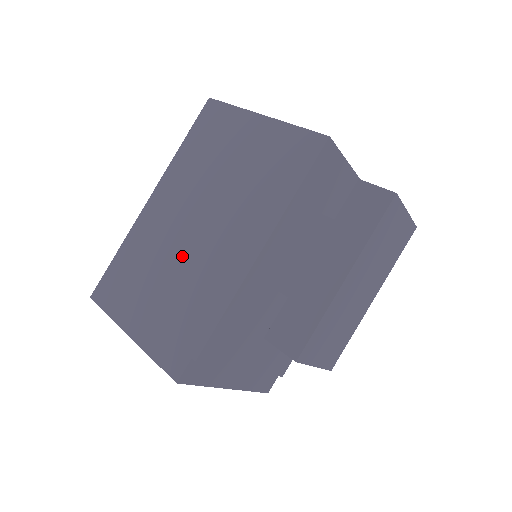
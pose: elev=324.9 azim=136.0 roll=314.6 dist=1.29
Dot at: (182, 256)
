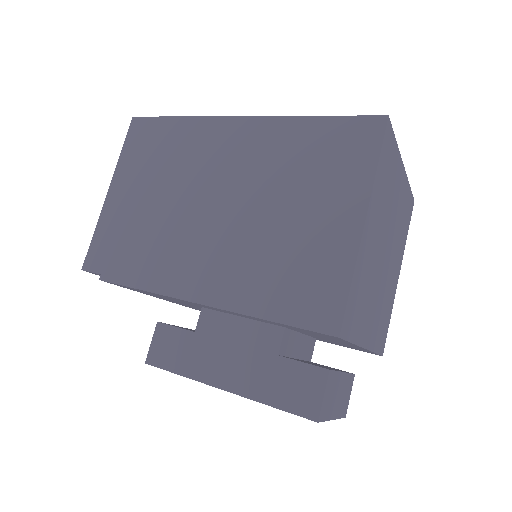
Dot at: (183, 206)
